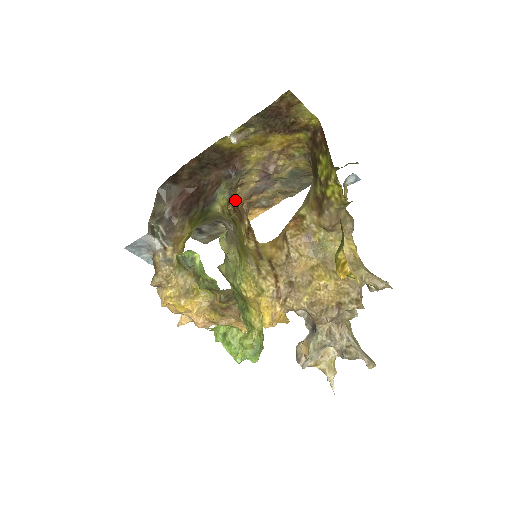
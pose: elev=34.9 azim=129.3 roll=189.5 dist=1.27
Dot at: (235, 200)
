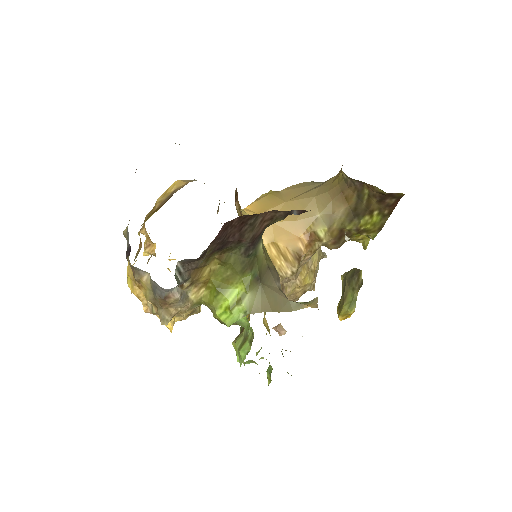
Dot at: occluded
